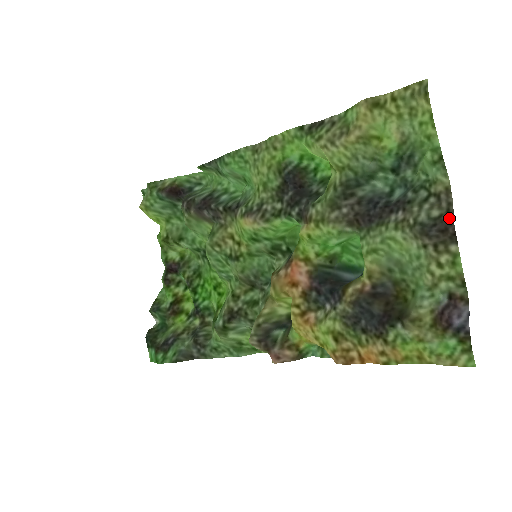
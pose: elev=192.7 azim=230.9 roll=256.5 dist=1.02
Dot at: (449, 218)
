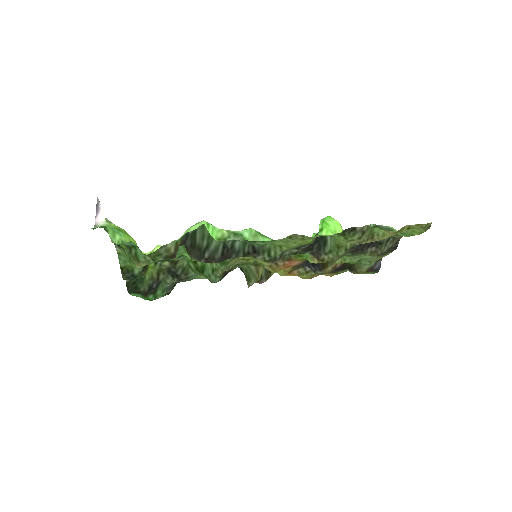
Dot at: (396, 247)
